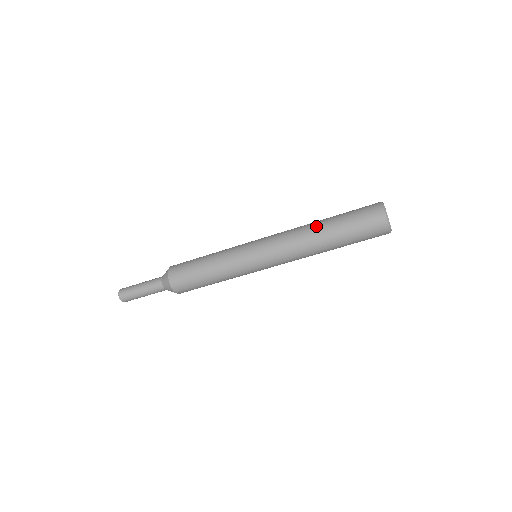
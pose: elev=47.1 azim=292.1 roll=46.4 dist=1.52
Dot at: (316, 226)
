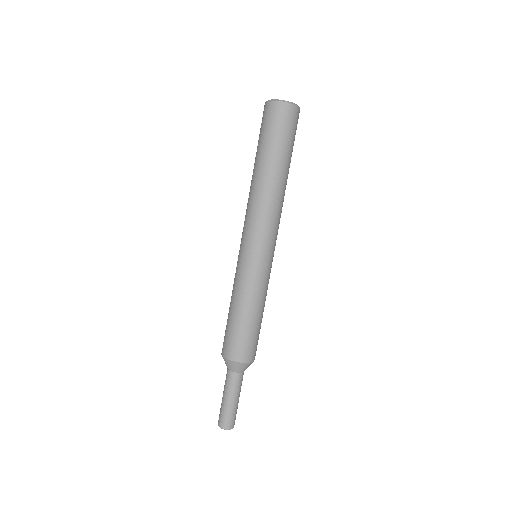
Dot at: occluded
